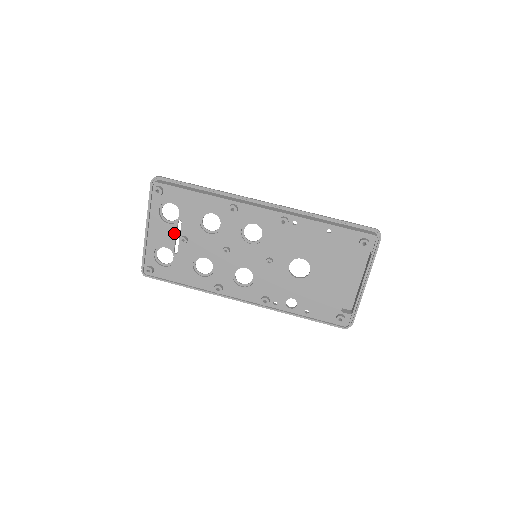
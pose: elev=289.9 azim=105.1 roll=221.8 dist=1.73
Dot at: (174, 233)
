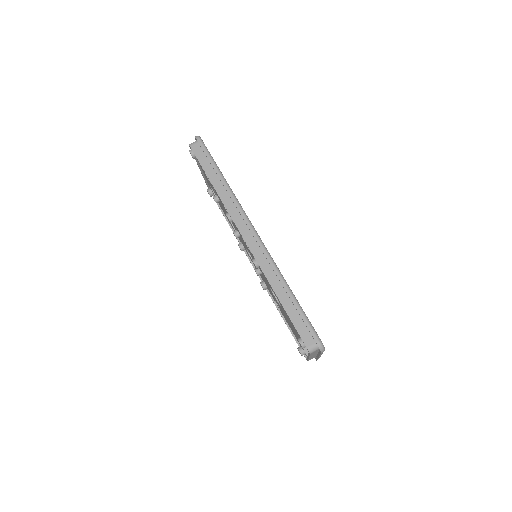
Dot at: (213, 188)
